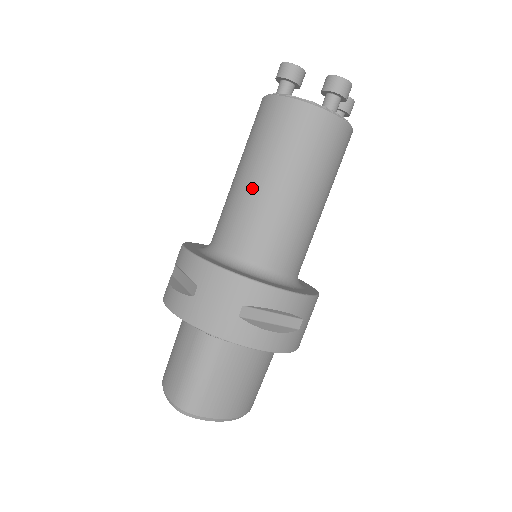
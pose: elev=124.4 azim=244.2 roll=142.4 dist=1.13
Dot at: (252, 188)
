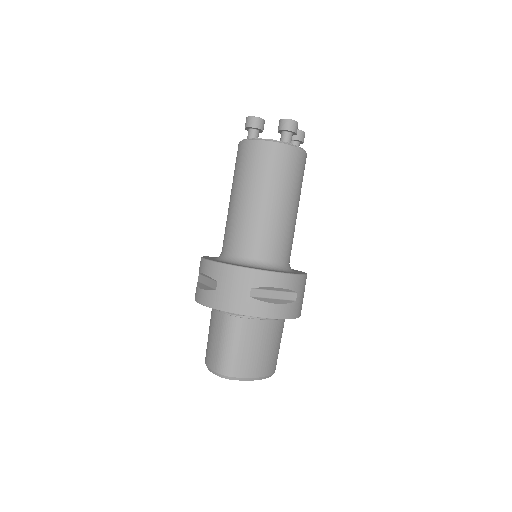
Dot at: (243, 207)
